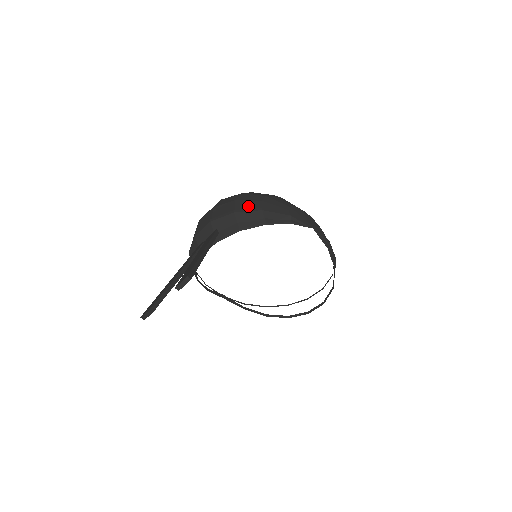
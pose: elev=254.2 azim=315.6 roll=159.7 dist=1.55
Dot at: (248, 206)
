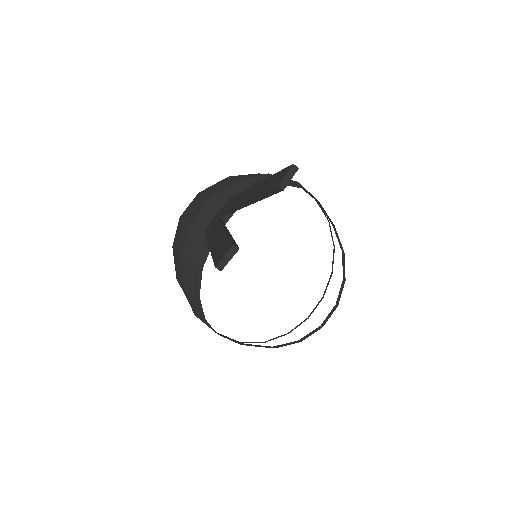
Dot at: occluded
